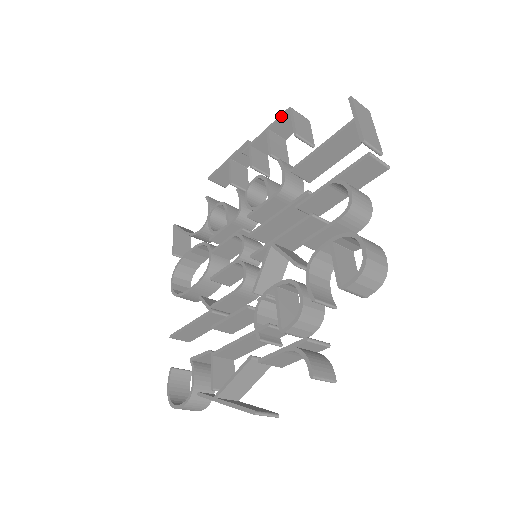
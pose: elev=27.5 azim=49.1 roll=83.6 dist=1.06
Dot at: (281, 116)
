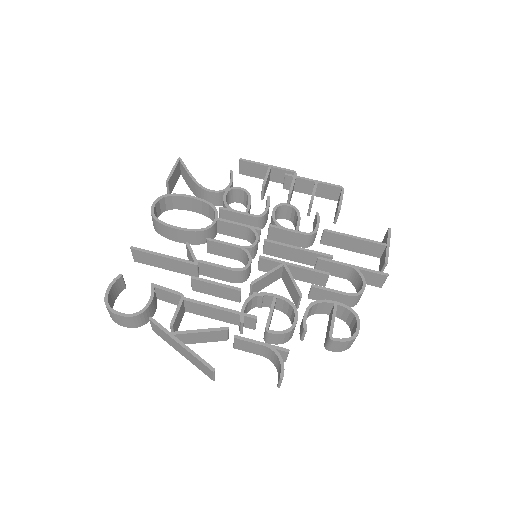
Dot at: (333, 185)
